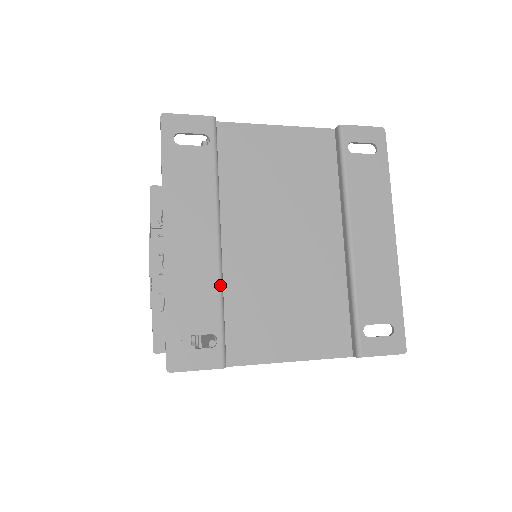
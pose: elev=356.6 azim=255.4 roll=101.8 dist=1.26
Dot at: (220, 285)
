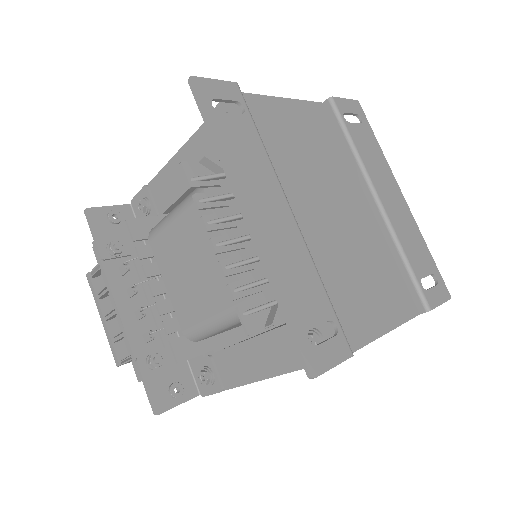
Dot at: (314, 264)
